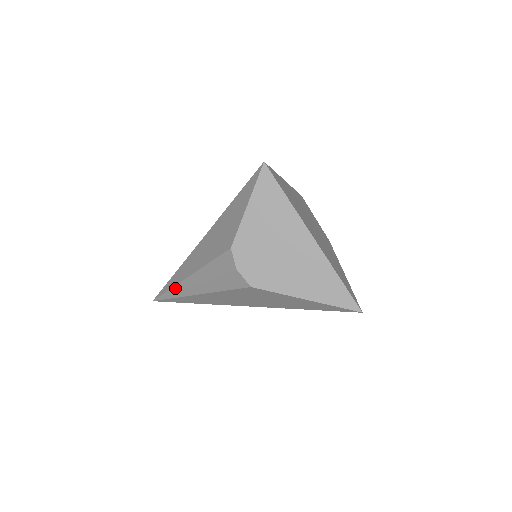
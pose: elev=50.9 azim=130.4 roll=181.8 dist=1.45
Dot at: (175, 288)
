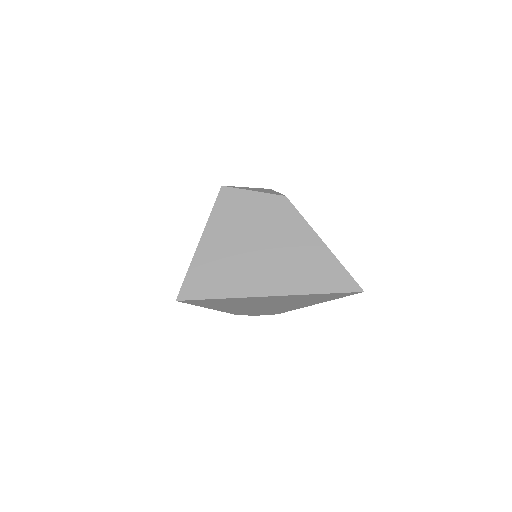
Dot at: occluded
